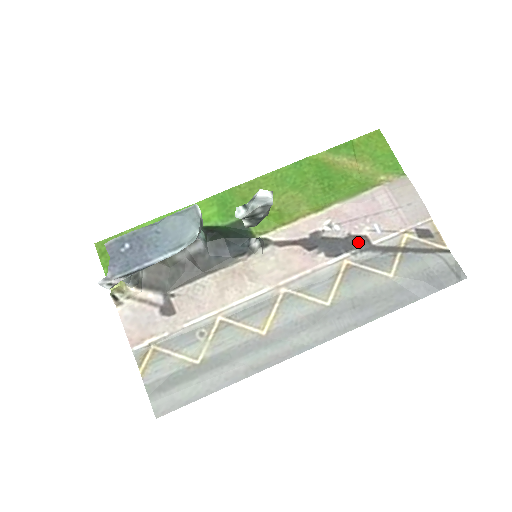
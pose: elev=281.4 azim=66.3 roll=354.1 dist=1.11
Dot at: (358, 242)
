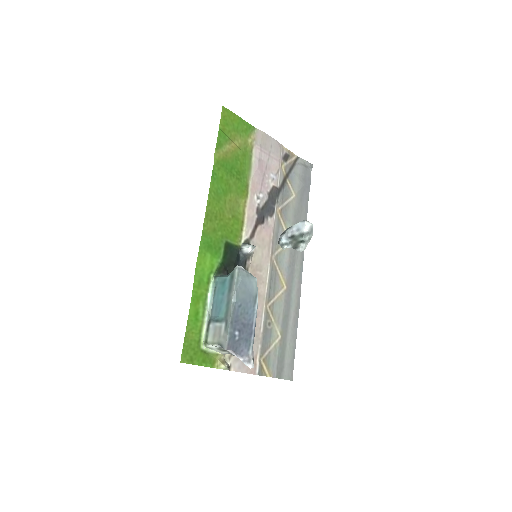
Dot at: (274, 193)
